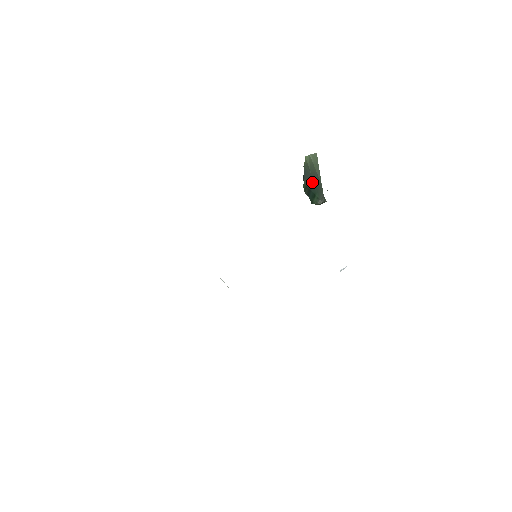
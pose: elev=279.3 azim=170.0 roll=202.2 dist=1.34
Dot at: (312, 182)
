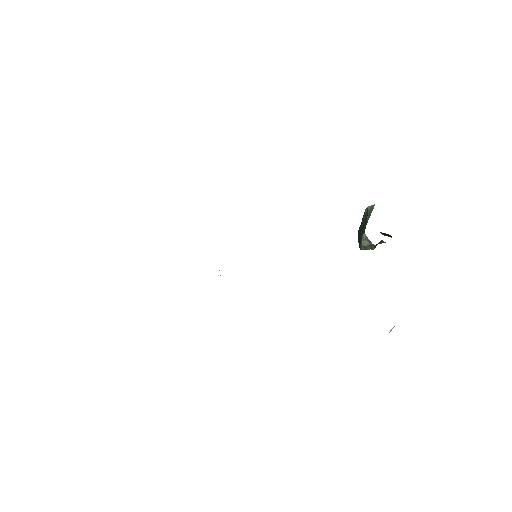
Dot at: (362, 227)
